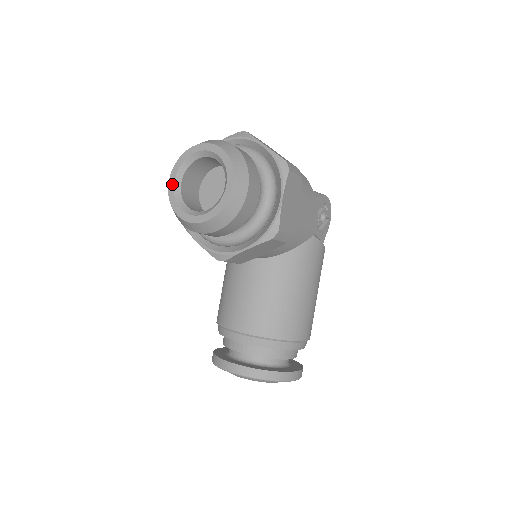
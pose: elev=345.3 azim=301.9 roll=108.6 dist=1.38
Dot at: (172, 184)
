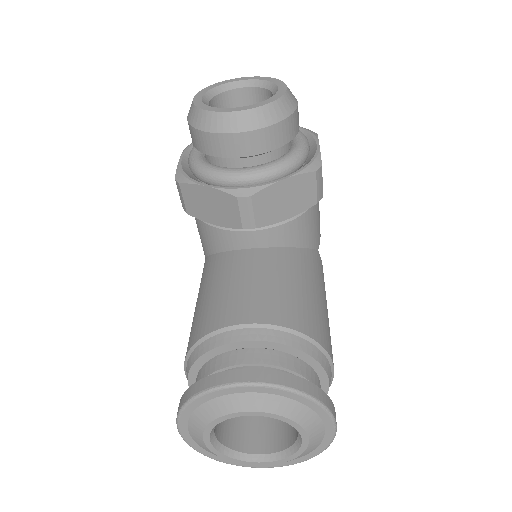
Dot at: (199, 98)
